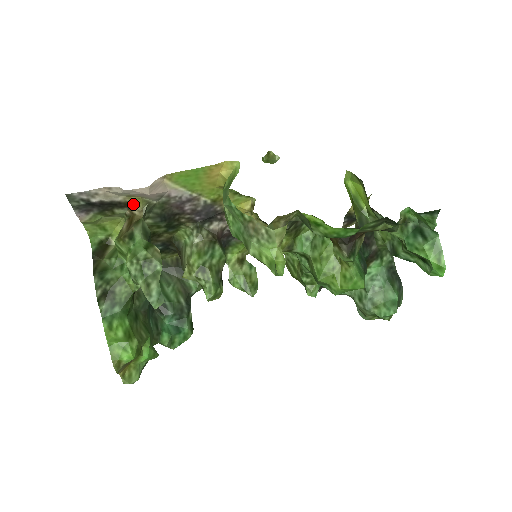
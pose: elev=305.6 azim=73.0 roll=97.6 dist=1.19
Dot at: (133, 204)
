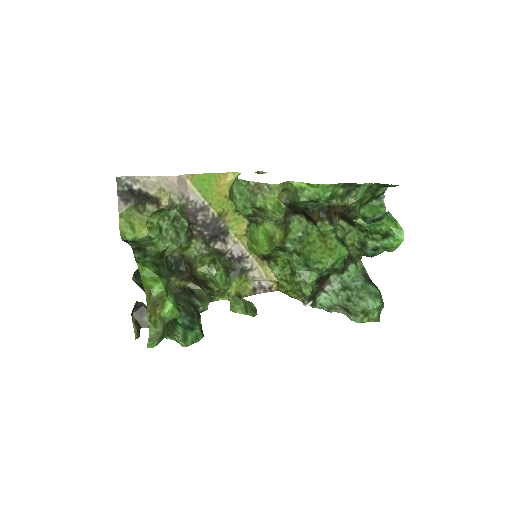
Dot at: (161, 201)
